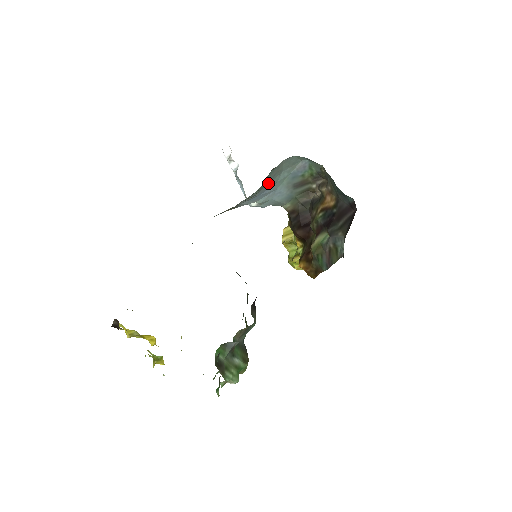
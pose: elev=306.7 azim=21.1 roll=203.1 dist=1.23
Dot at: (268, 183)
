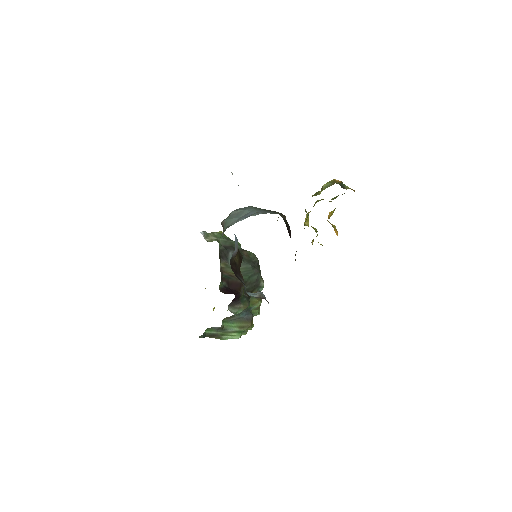
Dot at: (240, 216)
